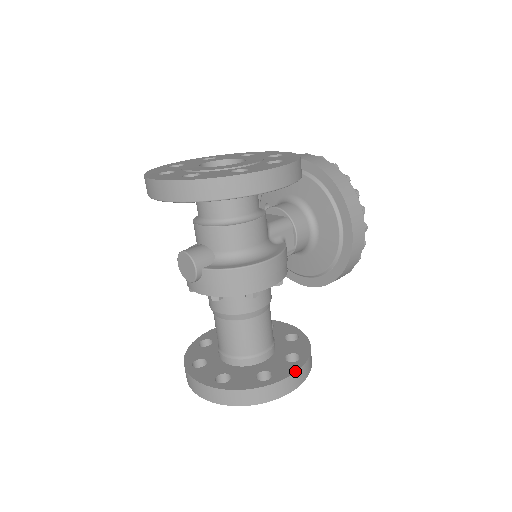
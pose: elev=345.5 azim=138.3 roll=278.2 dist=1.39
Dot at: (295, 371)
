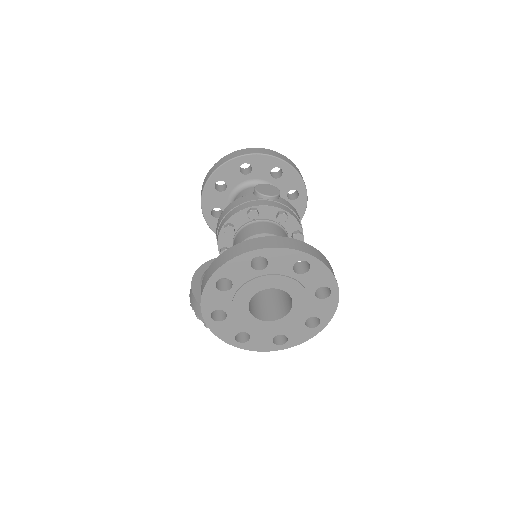
Dot at: occluded
